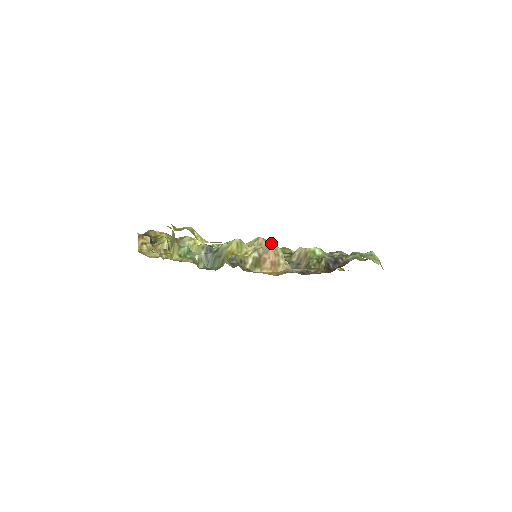
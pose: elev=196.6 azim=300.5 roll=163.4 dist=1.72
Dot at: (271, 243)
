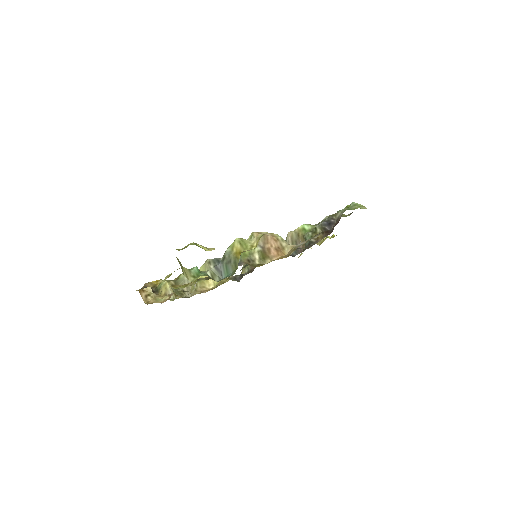
Dot at: (266, 233)
